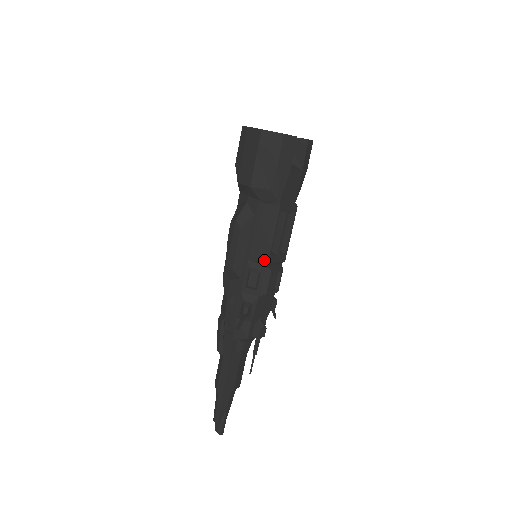
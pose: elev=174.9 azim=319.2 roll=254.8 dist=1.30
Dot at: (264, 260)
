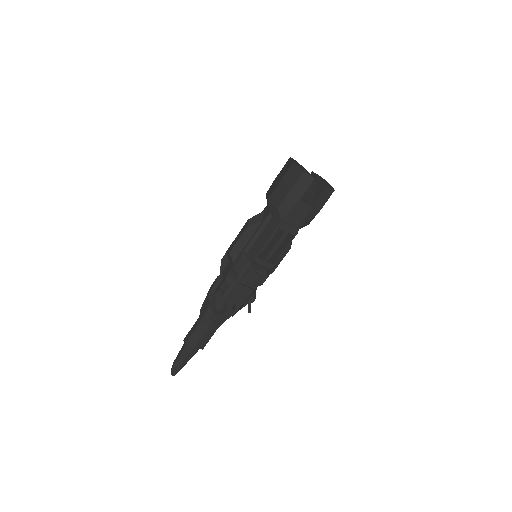
Dot at: (252, 257)
